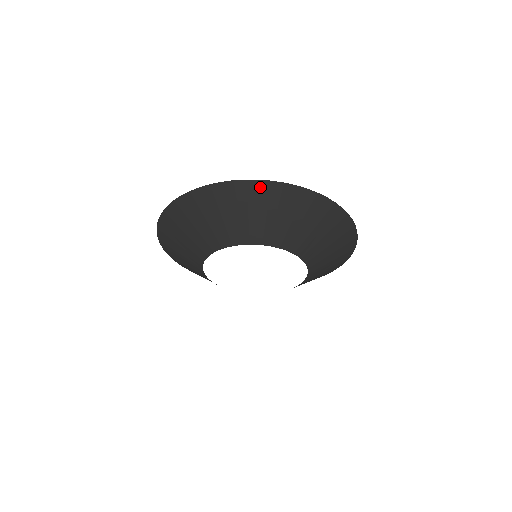
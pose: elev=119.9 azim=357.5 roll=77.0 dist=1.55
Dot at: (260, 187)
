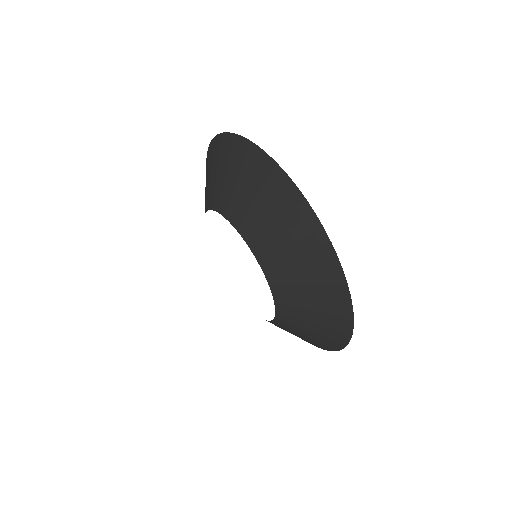
Dot at: (324, 247)
